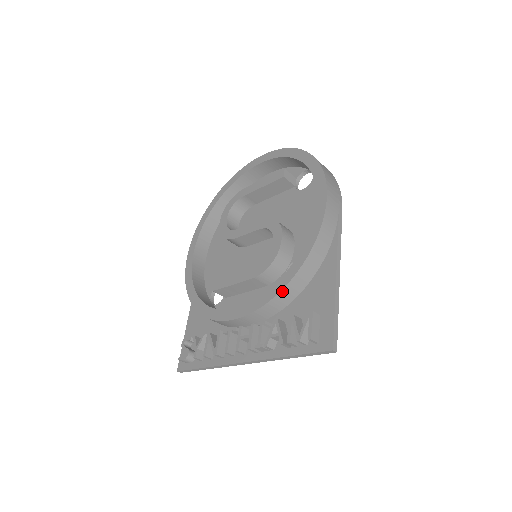
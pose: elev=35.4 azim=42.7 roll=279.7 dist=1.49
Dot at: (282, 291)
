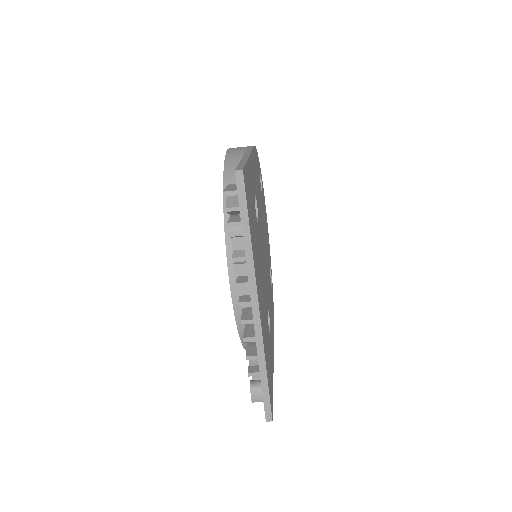
Dot at: (225, 217)
